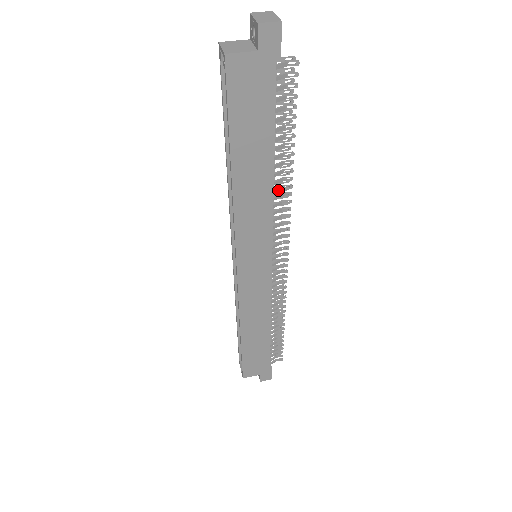
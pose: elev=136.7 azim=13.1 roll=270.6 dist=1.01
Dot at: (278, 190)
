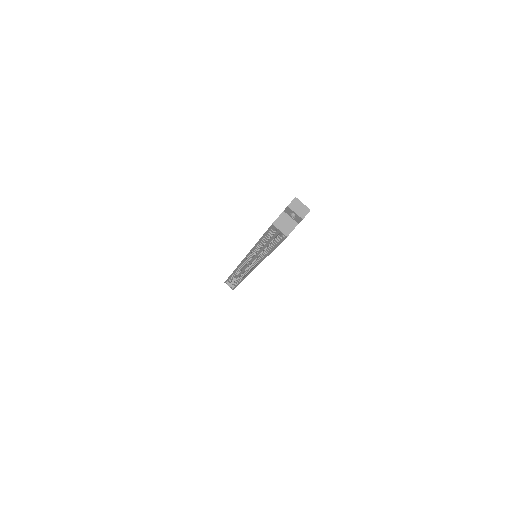
Dot at: occluded
